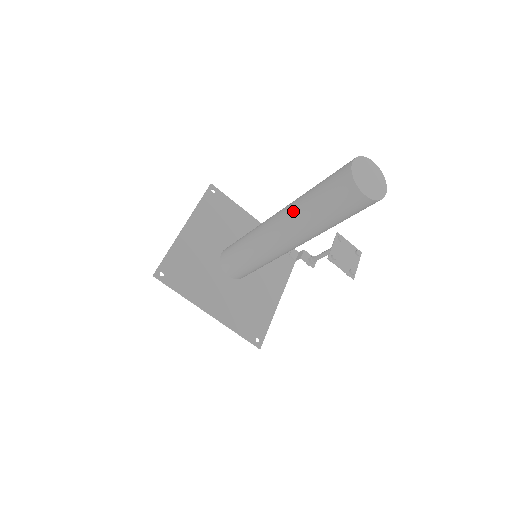
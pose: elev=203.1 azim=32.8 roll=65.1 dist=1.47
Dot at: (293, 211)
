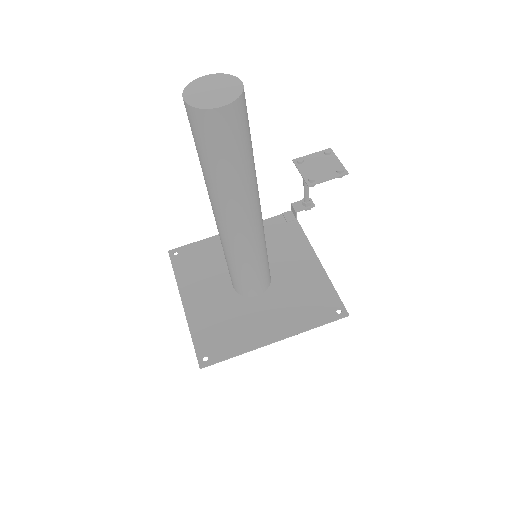
Dot at: (212, 193)
